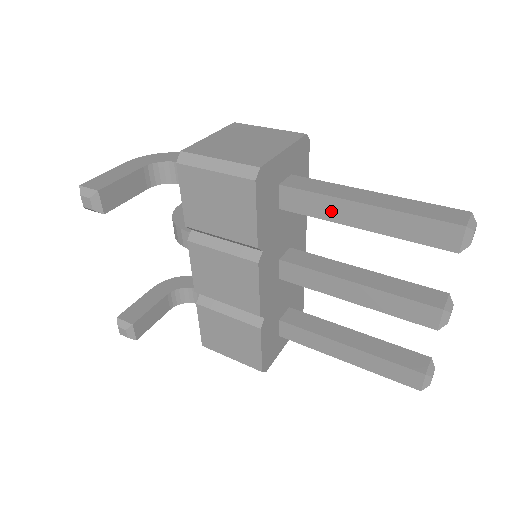
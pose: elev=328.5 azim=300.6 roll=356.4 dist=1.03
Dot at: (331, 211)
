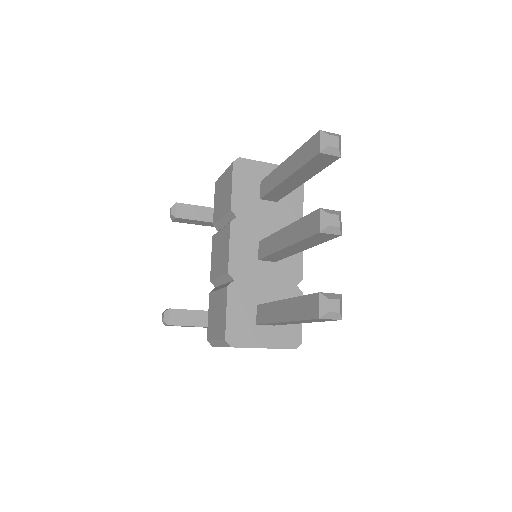
Dot at: (276, 179)
